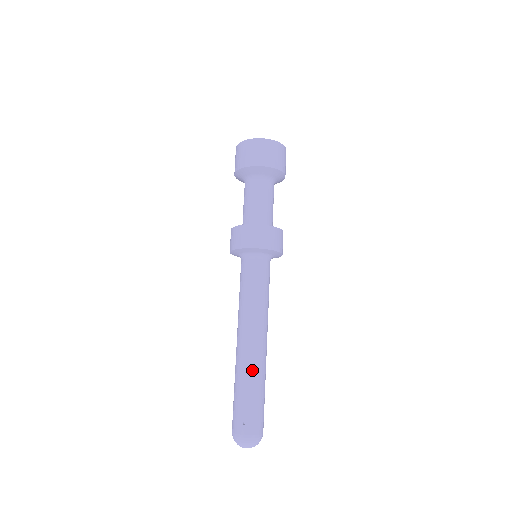
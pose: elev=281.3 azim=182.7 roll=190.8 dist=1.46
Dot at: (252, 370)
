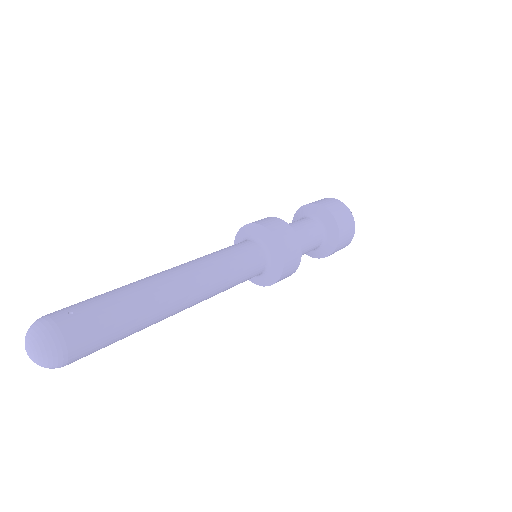
Dot at: (149, 290)
